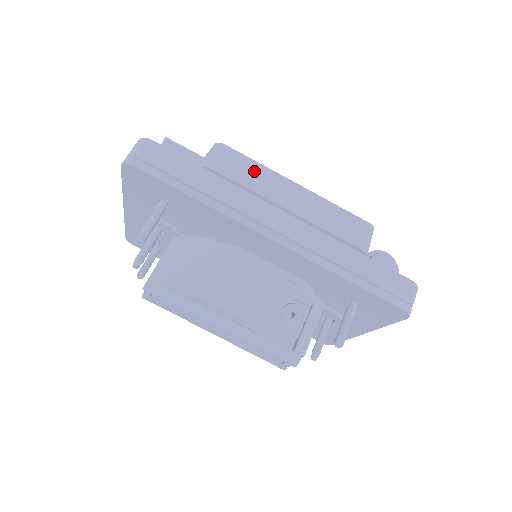
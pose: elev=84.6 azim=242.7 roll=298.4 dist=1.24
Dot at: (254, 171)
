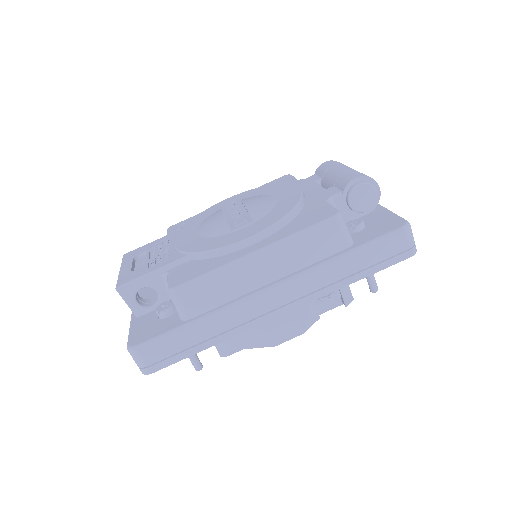
Dot at: (218, 284)
